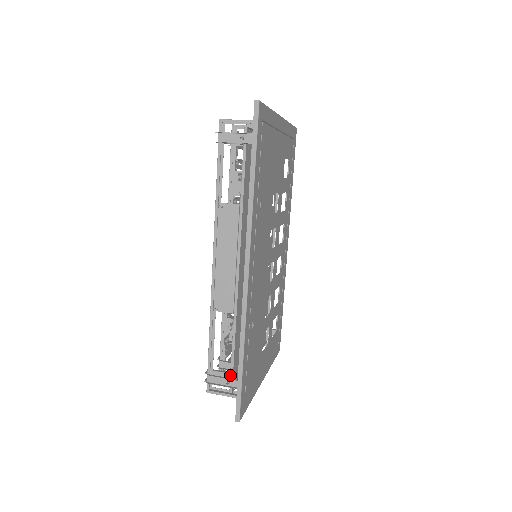
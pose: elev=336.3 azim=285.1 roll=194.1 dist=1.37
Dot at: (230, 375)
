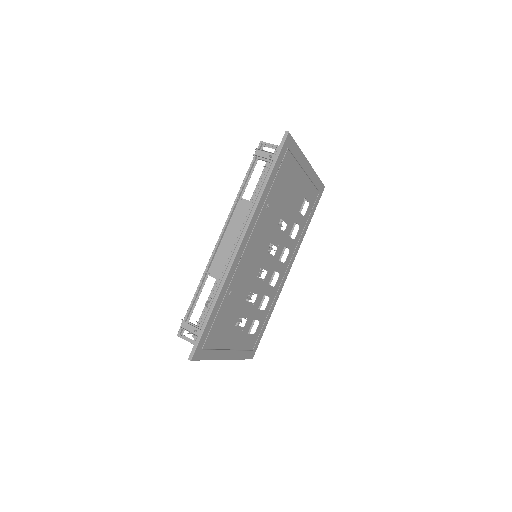
Dot at: (199, 326)
